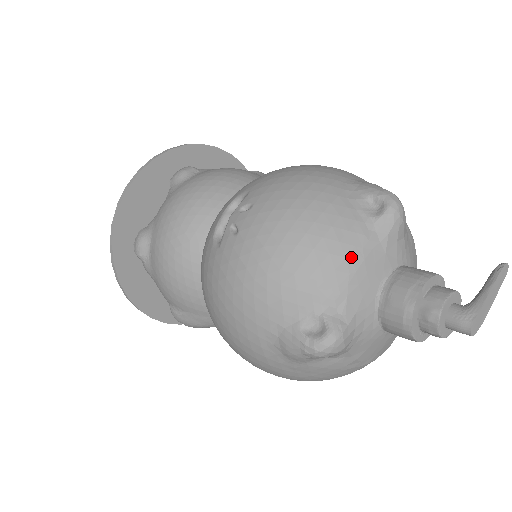
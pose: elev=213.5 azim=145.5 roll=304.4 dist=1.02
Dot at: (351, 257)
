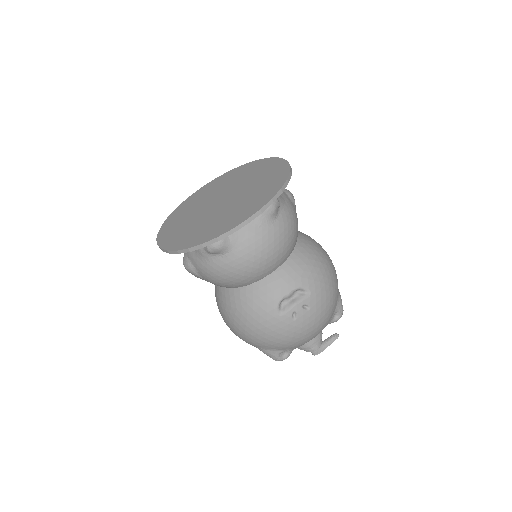
Dot at: occluded
